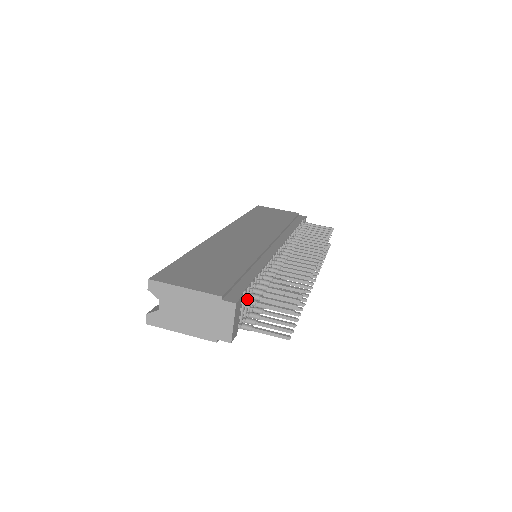
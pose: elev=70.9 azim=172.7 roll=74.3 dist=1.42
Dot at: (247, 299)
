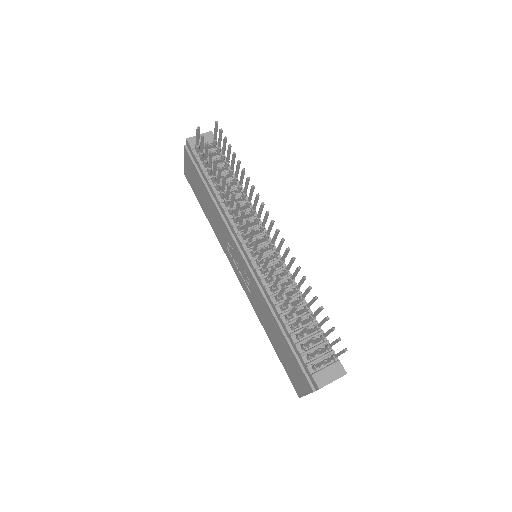
Dot at: (216, 142)
